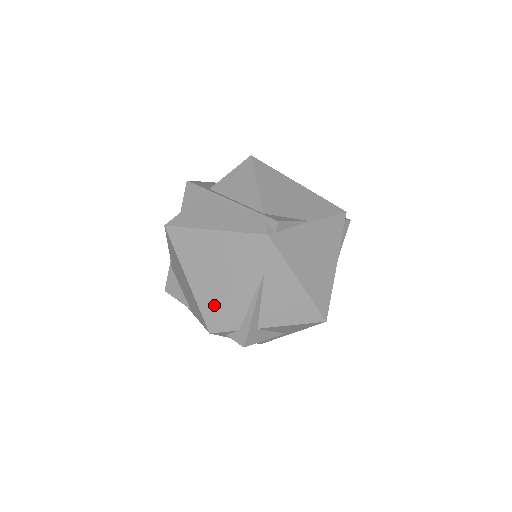
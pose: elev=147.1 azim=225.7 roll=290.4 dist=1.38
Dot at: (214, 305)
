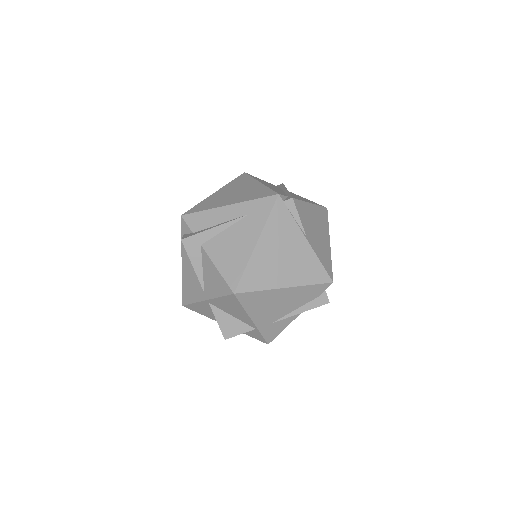
Dot at: (205, 206)
